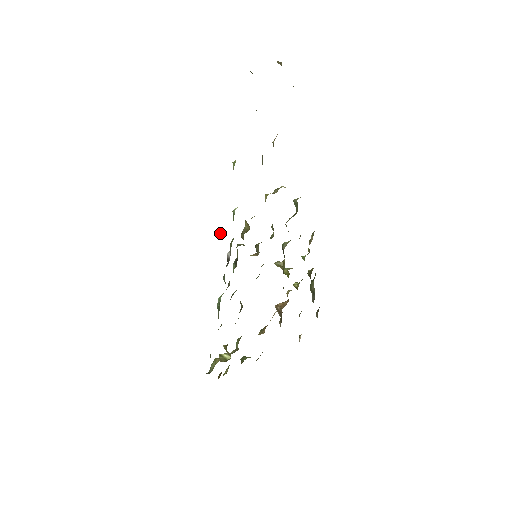
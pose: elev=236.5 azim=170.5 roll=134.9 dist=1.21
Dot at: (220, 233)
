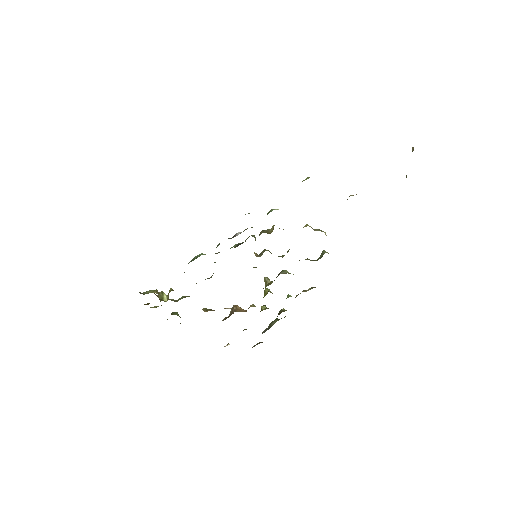
Dot at: (248, 213)
